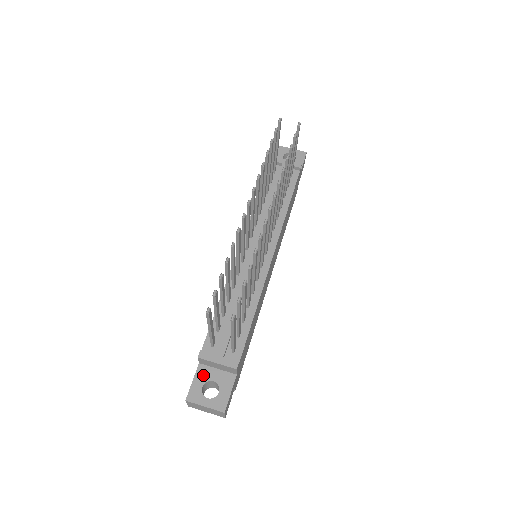
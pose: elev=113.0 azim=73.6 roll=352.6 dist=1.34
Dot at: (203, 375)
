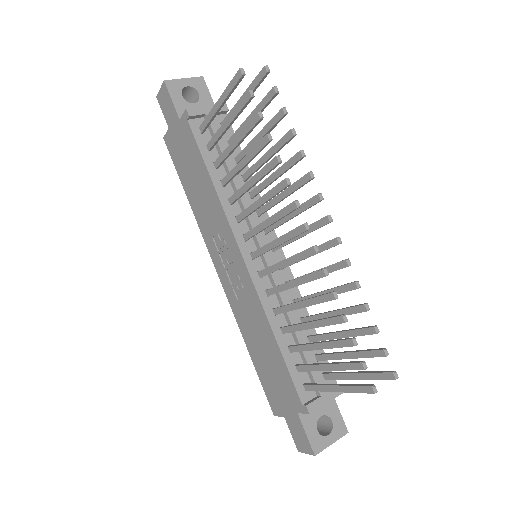
Dot at: (309, 420)
